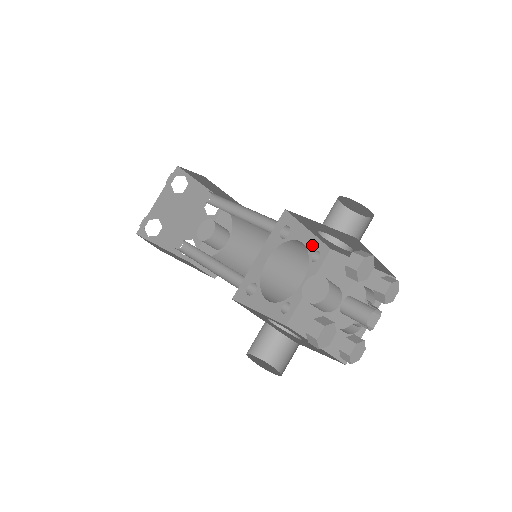
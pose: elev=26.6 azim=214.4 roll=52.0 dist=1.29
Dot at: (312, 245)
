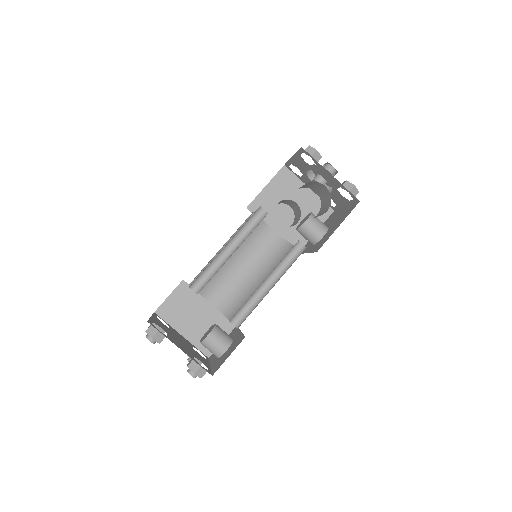
Dot at: occluded
